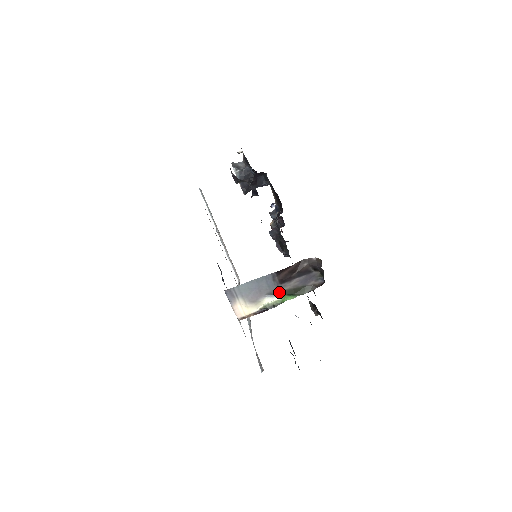
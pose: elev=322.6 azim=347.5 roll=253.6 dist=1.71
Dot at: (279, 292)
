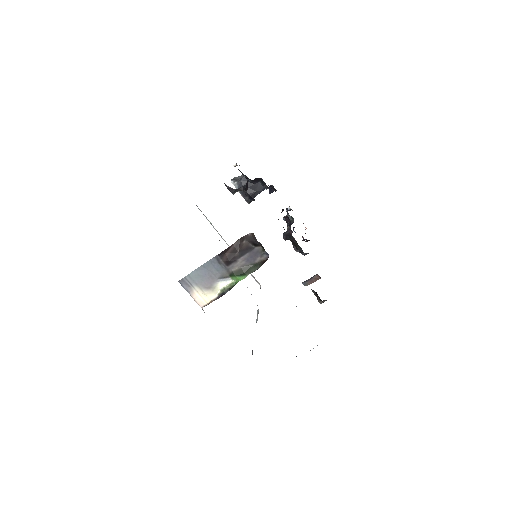
Dot at: (230, 274)
